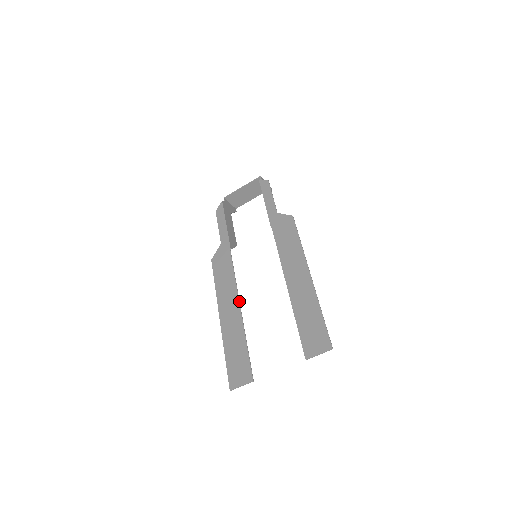
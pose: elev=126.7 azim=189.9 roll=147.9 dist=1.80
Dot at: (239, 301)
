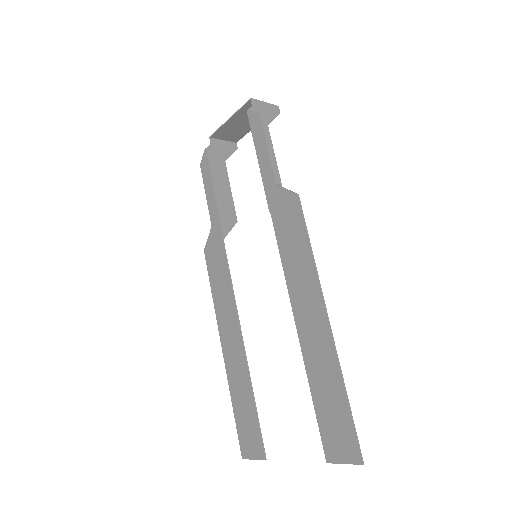
Dot at: (240, 330)
